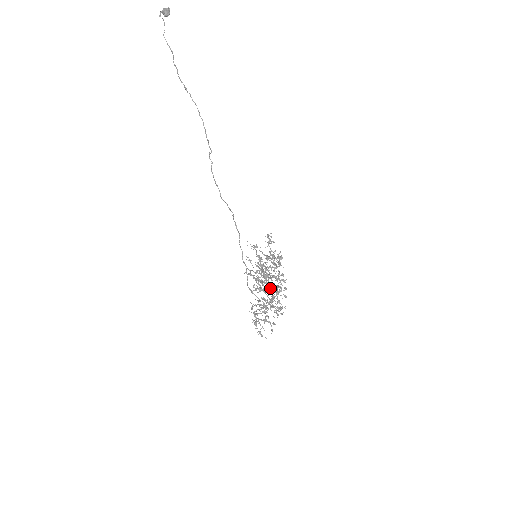
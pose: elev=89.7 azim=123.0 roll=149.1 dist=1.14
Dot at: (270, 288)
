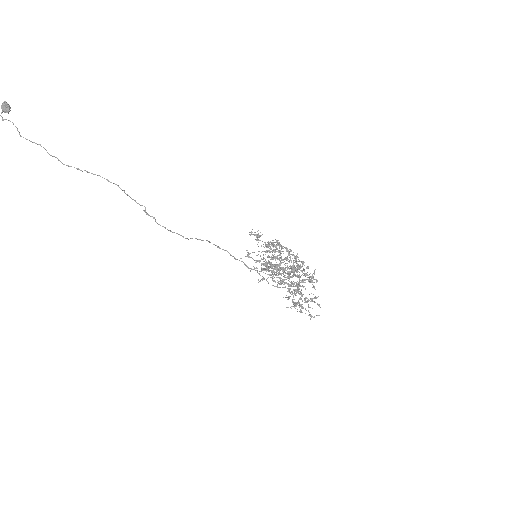
Dot at: occluded
